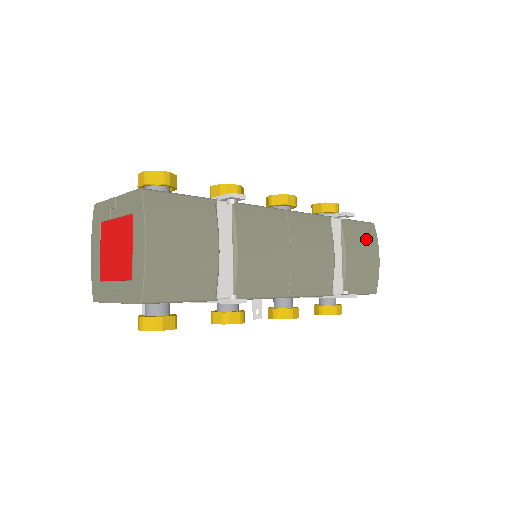
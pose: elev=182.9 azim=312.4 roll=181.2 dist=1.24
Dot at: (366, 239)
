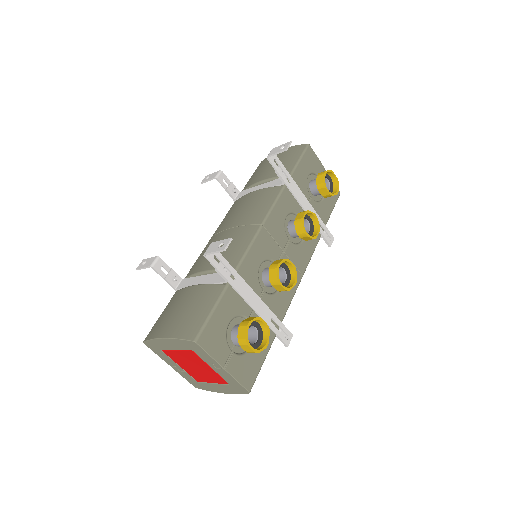
Dot at: occluded
